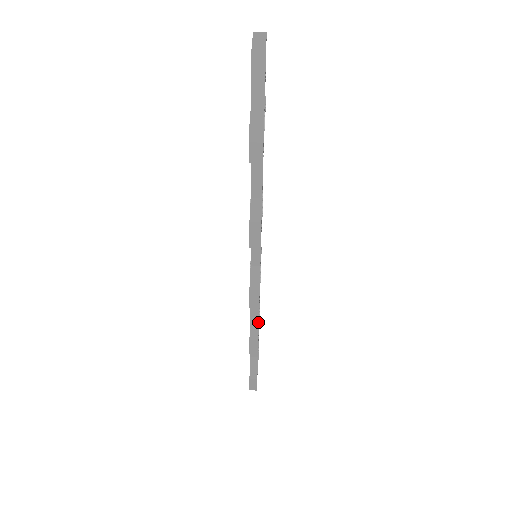
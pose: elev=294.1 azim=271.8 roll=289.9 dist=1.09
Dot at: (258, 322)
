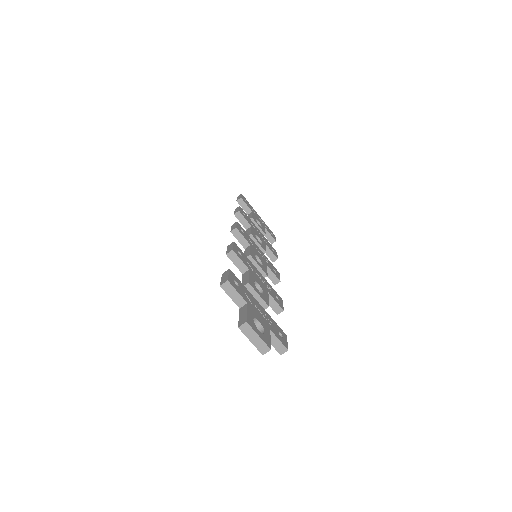
Dot at: (268, 248)
